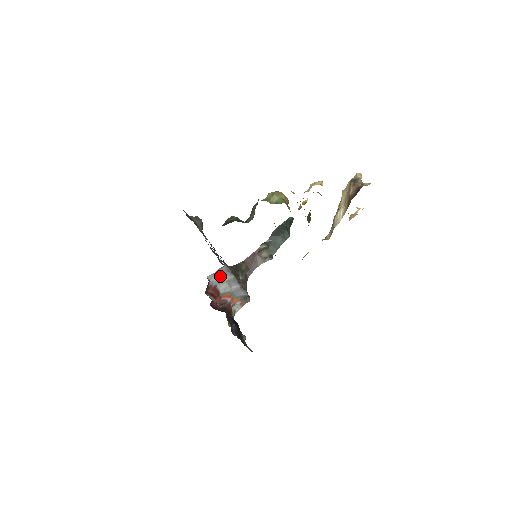
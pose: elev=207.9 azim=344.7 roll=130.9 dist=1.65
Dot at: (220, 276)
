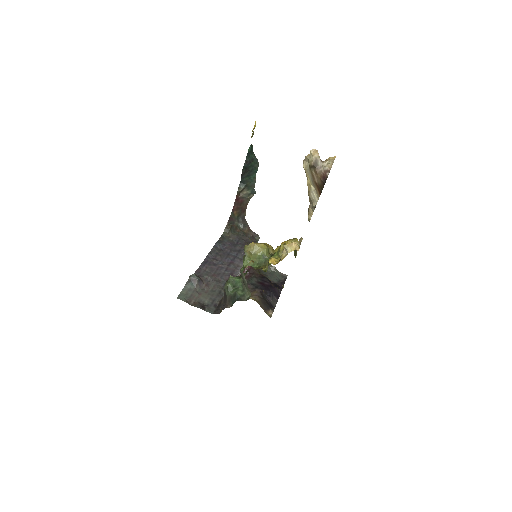
Dot at: occluded
